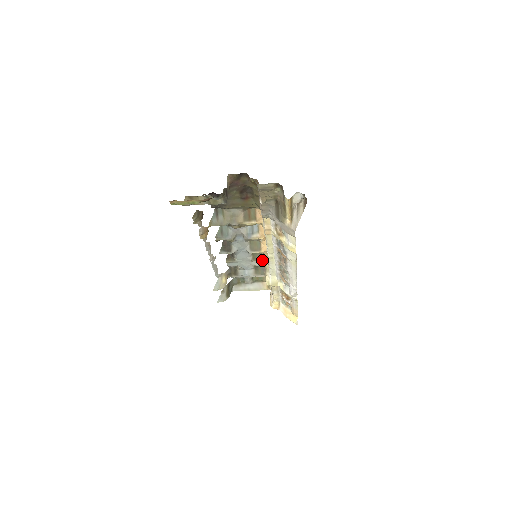
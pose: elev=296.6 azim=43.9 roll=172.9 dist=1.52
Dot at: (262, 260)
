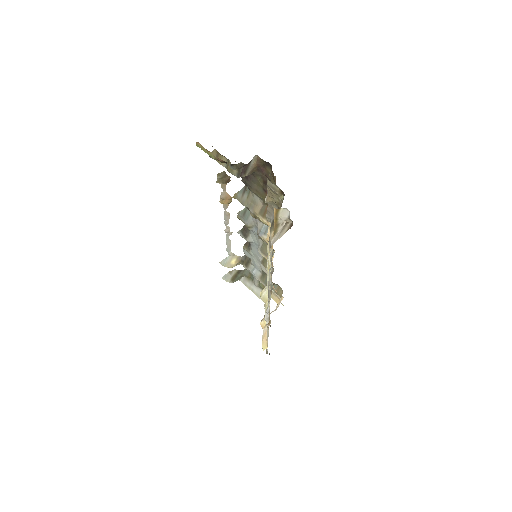
Dot at: occluded
